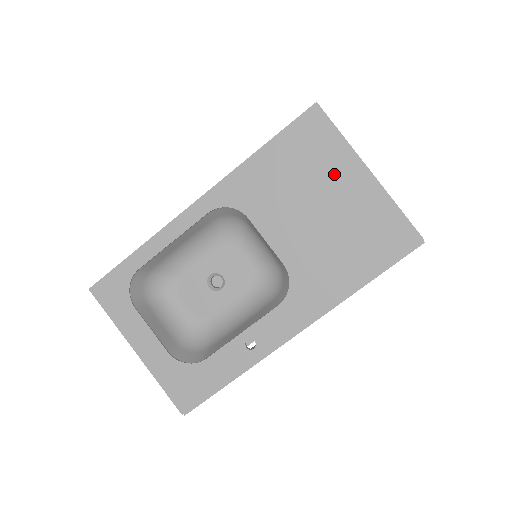
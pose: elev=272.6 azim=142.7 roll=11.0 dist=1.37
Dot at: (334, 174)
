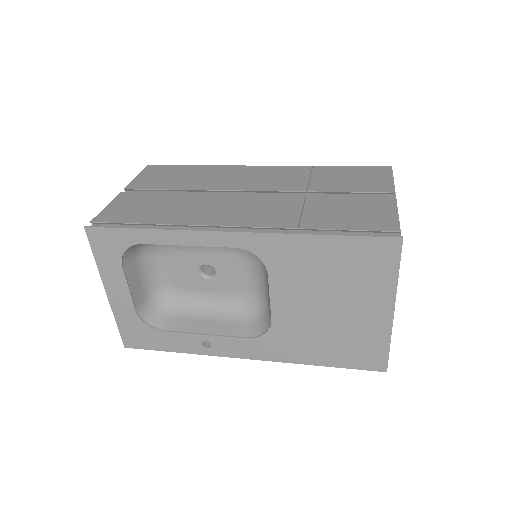
Dot at: (365, 295)
